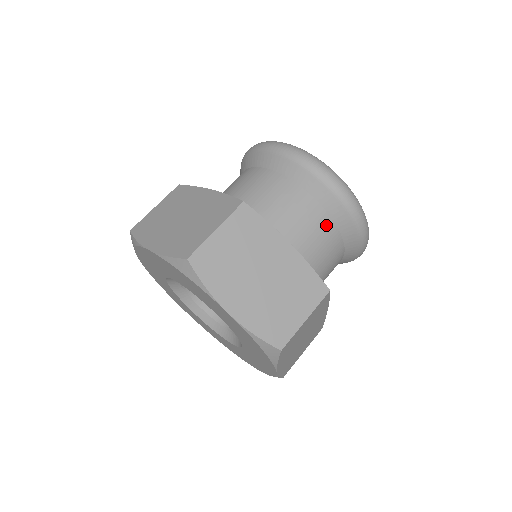
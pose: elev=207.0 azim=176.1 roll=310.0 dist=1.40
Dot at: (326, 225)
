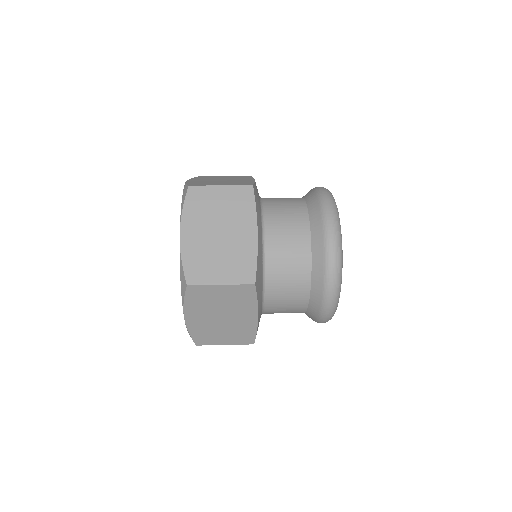
Dot at: (303, 256)
